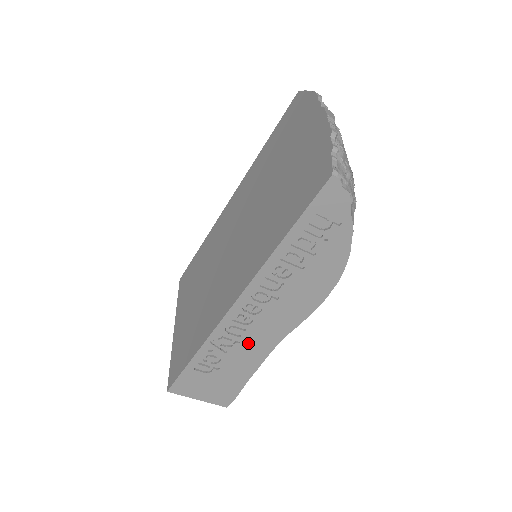
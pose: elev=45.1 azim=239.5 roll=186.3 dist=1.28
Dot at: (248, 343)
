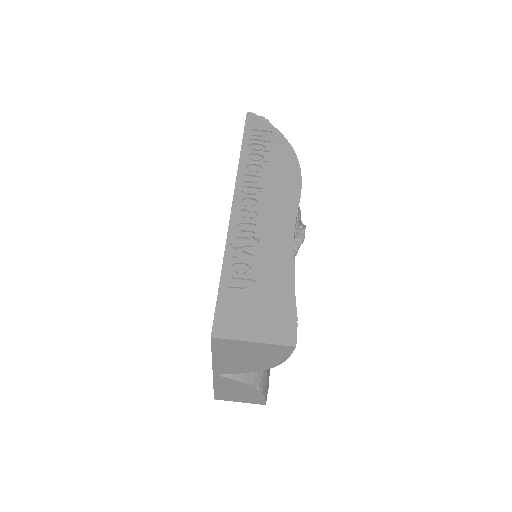
Dot at: (266, 239)
